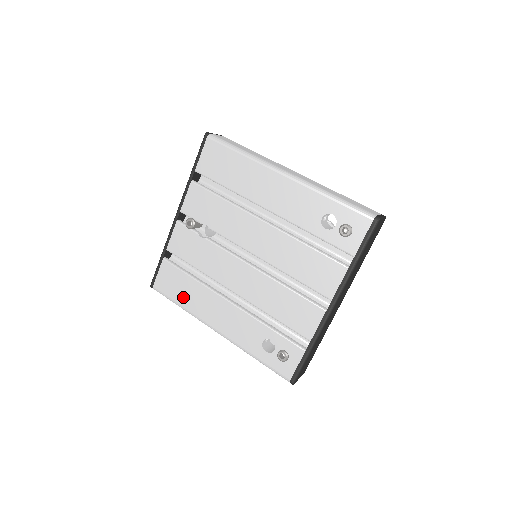
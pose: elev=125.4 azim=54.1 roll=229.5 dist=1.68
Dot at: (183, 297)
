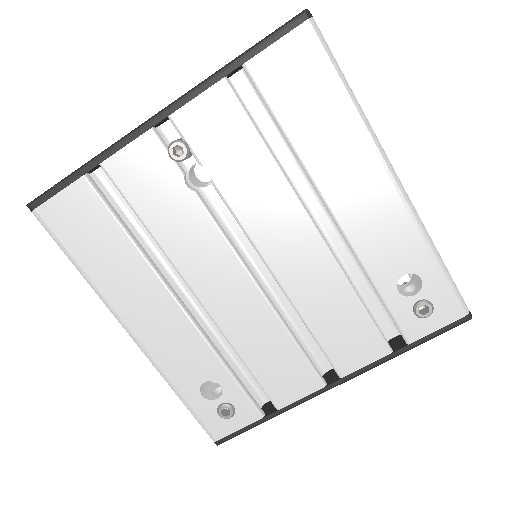
Dot at: (93, 259)
